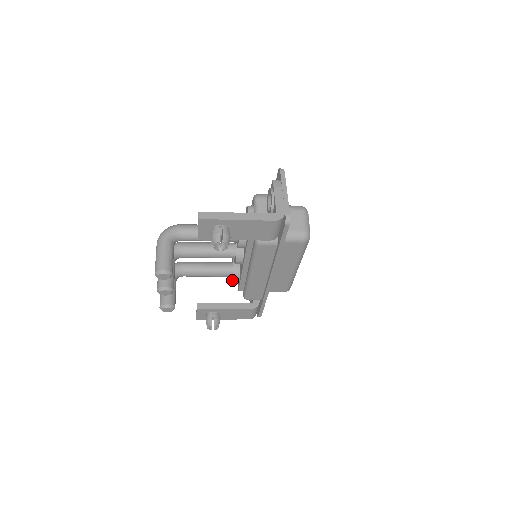
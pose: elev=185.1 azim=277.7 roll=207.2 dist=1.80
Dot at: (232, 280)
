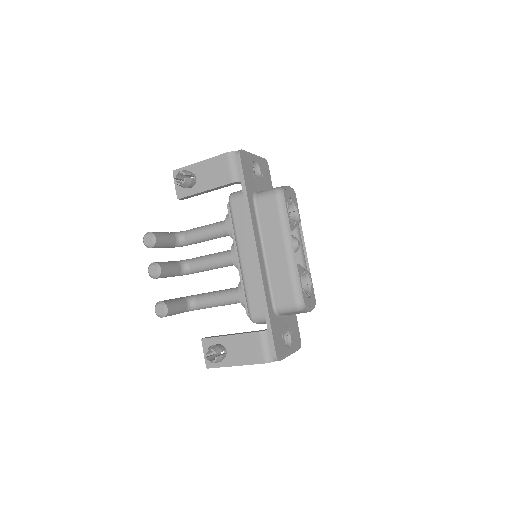
Dot at: (239, 298)
